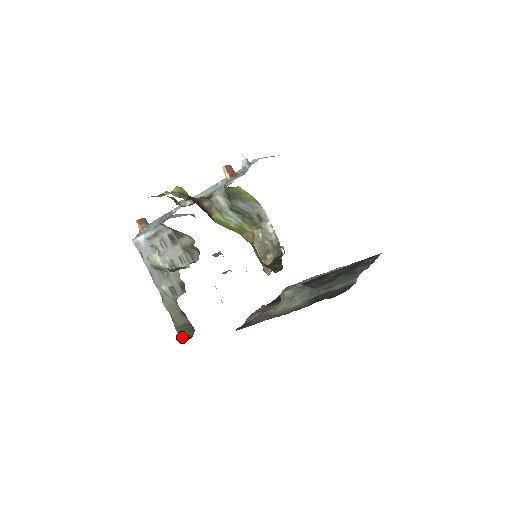
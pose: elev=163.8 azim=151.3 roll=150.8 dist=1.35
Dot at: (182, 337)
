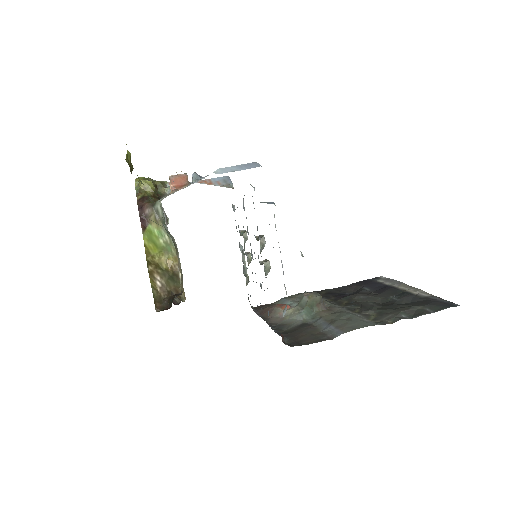
Dot at: (174, 300)
